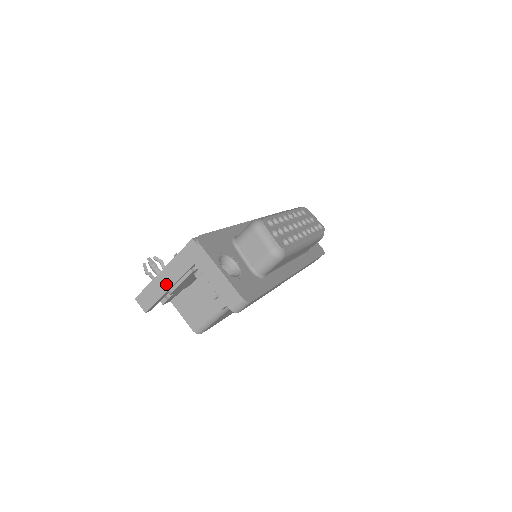
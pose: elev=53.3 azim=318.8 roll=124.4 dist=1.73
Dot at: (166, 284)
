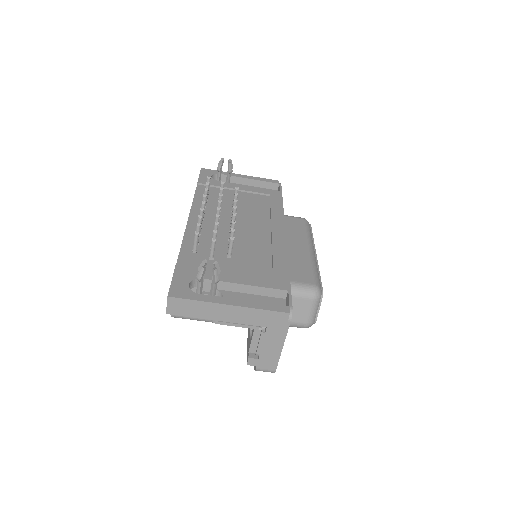
Dot at: (220, 316)
